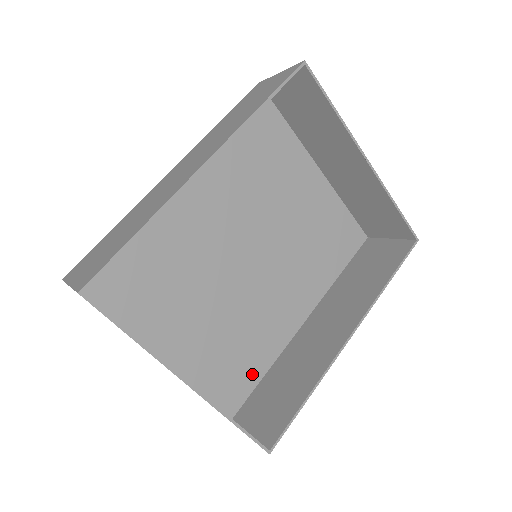
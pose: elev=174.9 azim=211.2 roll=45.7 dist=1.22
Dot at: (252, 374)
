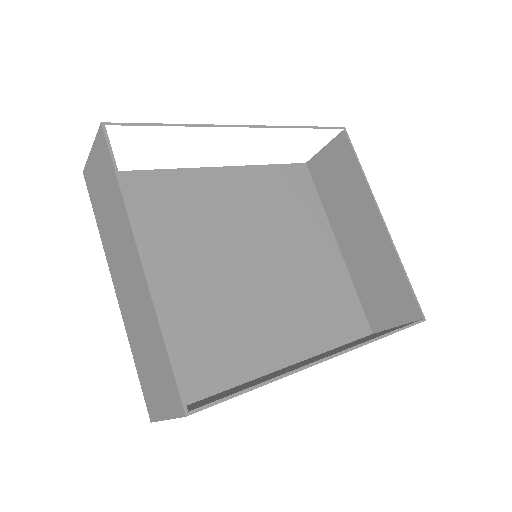
Dot at: (202, 382)
